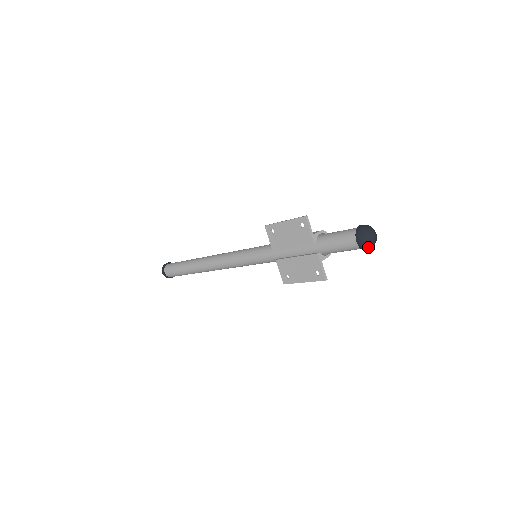
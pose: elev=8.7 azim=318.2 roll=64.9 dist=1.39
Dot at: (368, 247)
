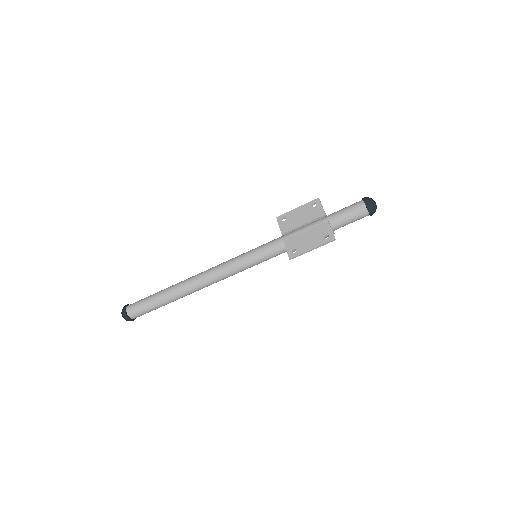
Dot at: (372, 207)
